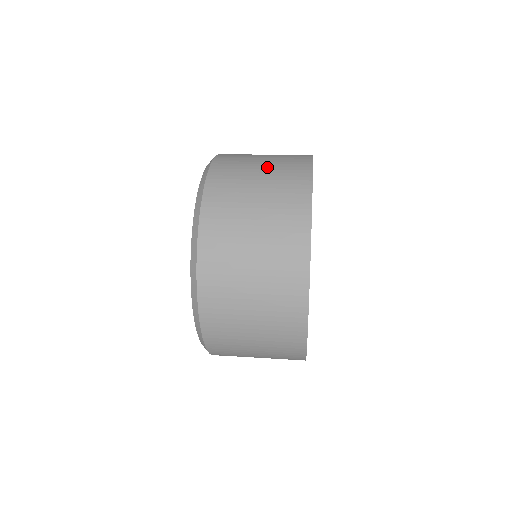
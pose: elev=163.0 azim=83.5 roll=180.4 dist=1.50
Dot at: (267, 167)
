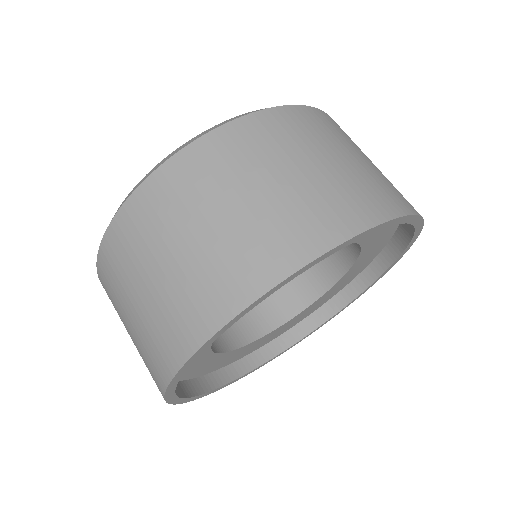
Dot at: (229, 222)
